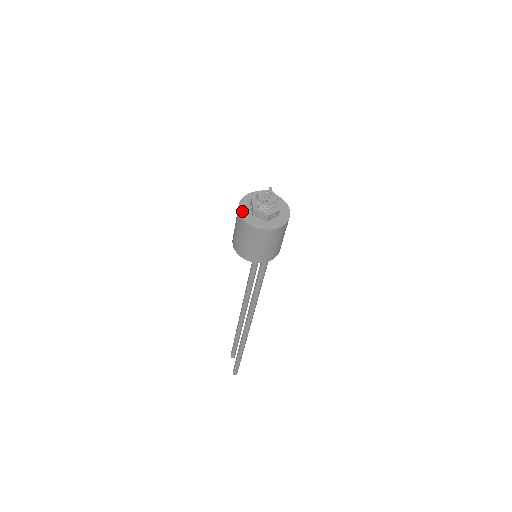
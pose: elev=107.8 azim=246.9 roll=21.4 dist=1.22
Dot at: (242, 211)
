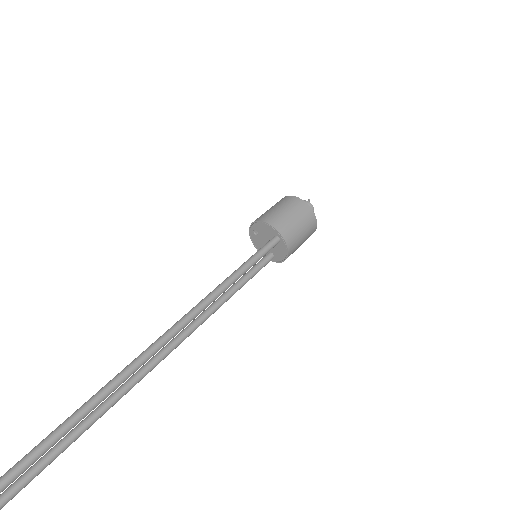
Dot at: occluded
